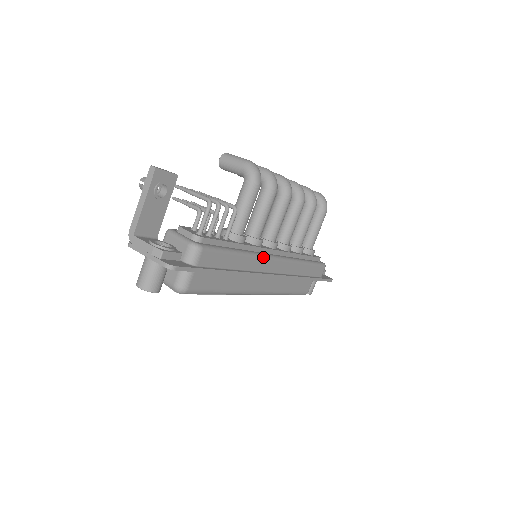
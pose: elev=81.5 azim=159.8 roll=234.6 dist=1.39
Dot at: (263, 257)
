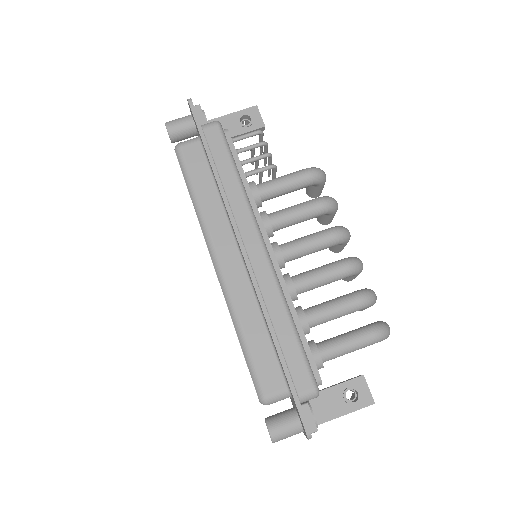
Dot at: (253, 217)
